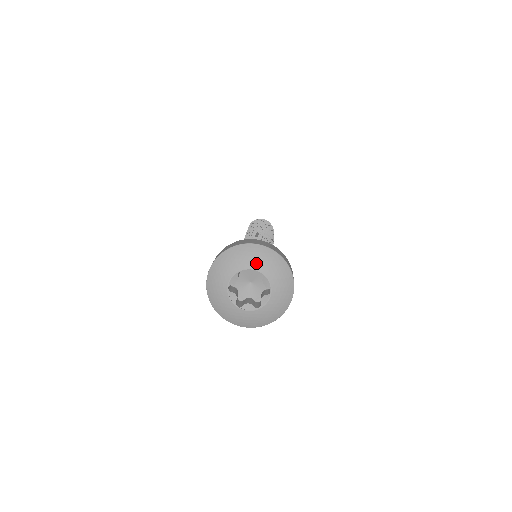
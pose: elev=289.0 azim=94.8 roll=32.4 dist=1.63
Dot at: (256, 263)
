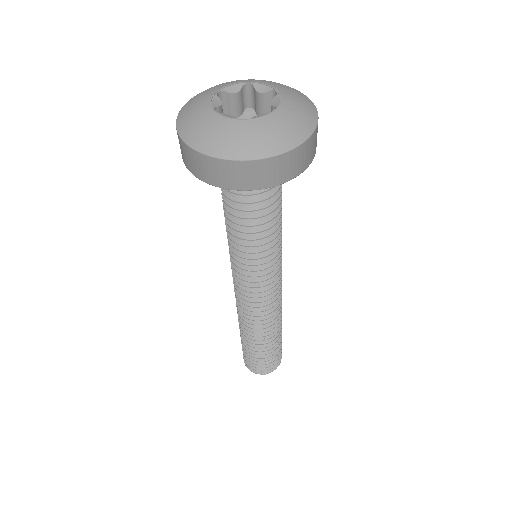
Dot at: (234, 82)
